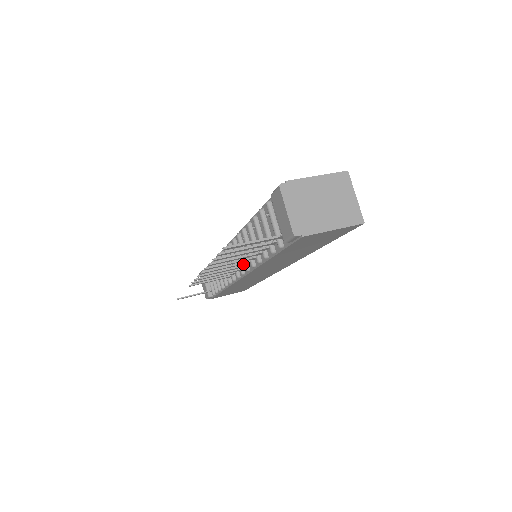
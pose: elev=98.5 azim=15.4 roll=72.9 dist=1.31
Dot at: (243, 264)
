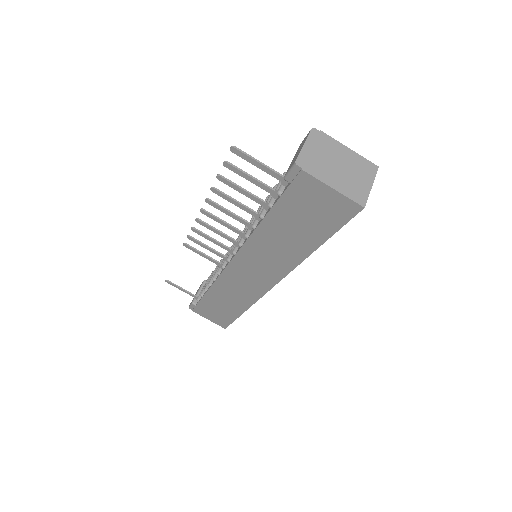
Dot at: (239, 234)
